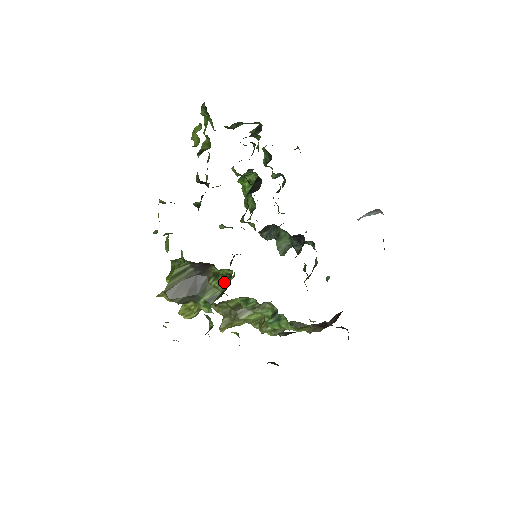
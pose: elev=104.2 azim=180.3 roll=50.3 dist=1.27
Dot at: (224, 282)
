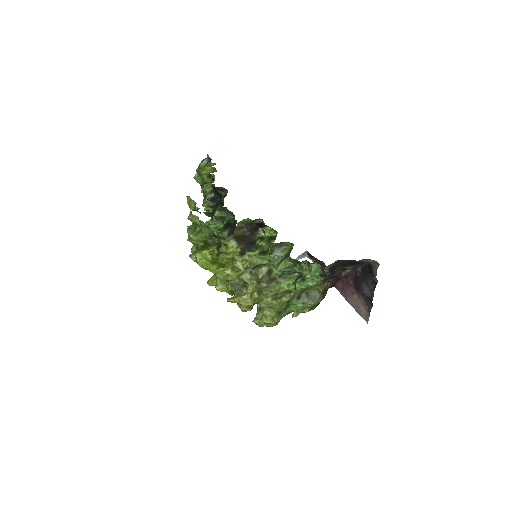
Dot at: (271, 241)
